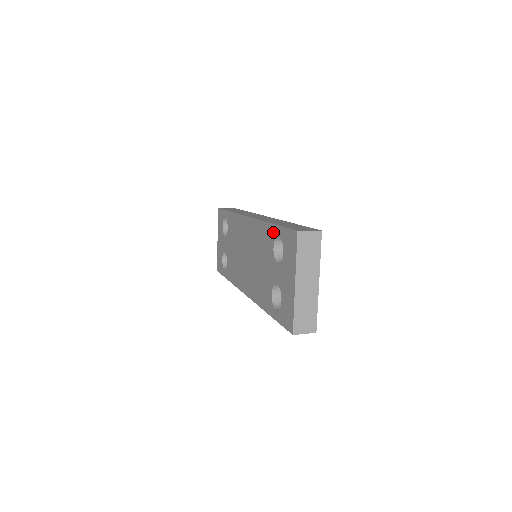
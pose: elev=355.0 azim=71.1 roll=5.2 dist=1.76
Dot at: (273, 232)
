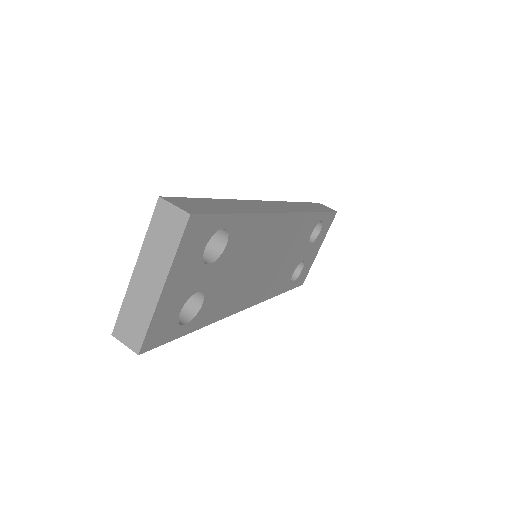
Dot at: occluded
